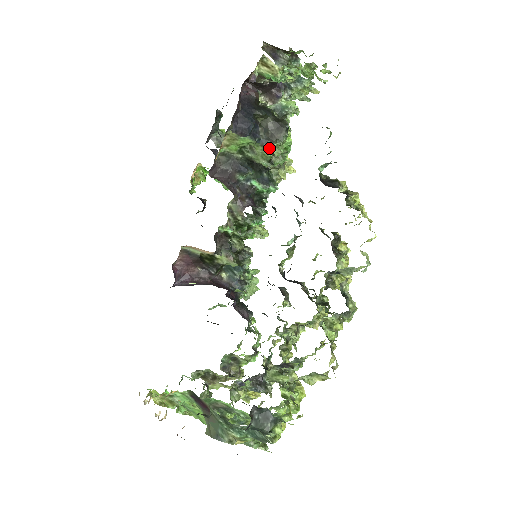
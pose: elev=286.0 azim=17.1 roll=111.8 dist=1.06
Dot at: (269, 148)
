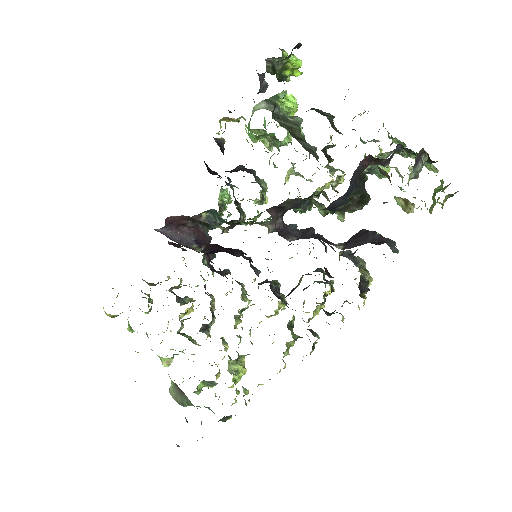
Dot at: (337, 214)
